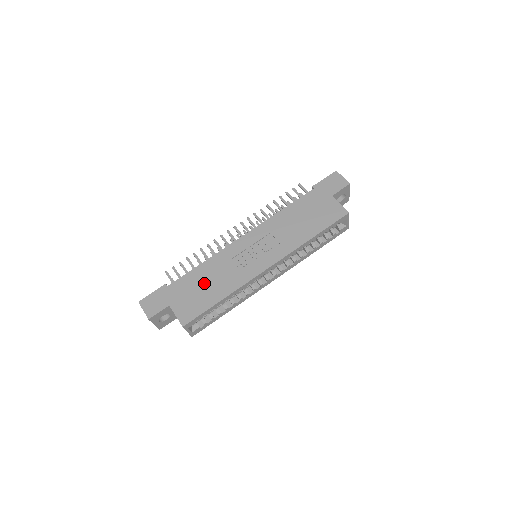
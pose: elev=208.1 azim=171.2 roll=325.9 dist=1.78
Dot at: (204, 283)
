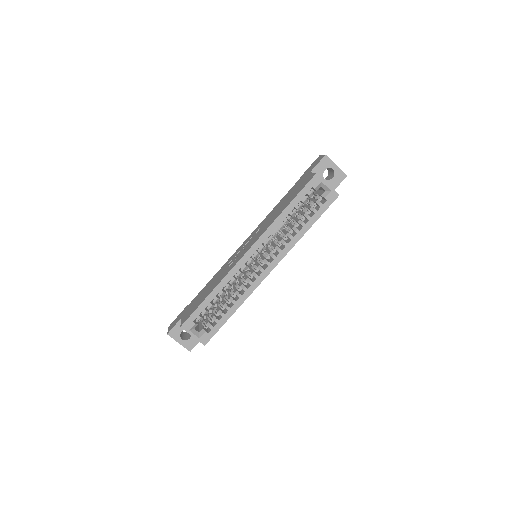
Dot at: (206, 290)
